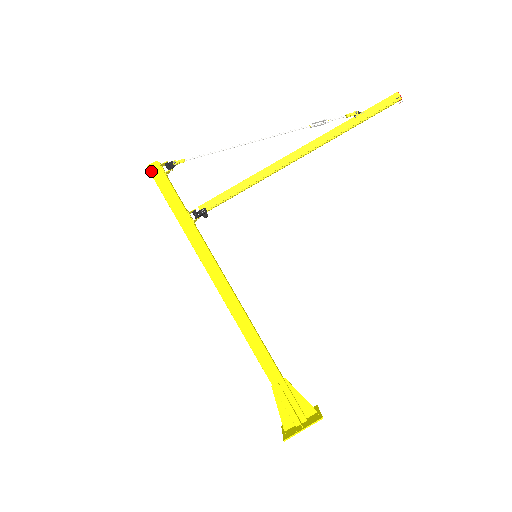
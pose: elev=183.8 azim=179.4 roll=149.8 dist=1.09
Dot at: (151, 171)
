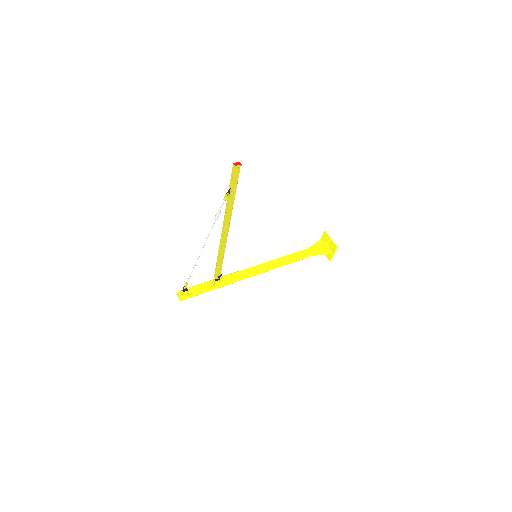
Dot at: occluded
